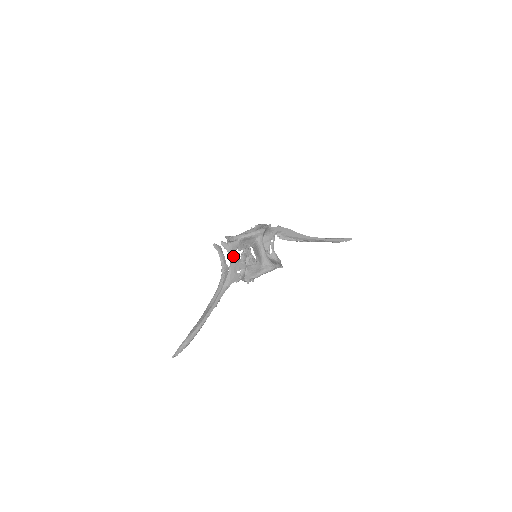
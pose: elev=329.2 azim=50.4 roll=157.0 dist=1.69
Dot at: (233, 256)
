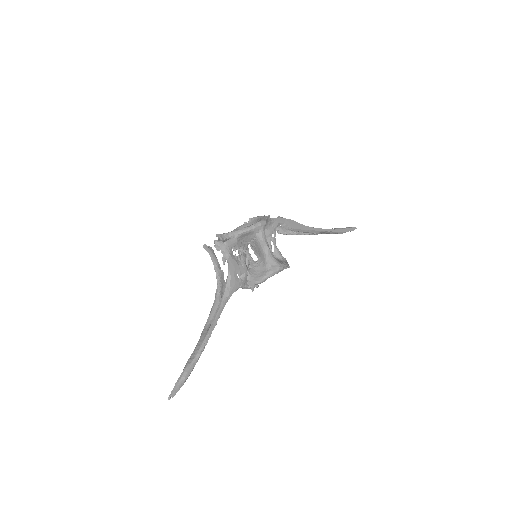
Dot at: (231, 258)
